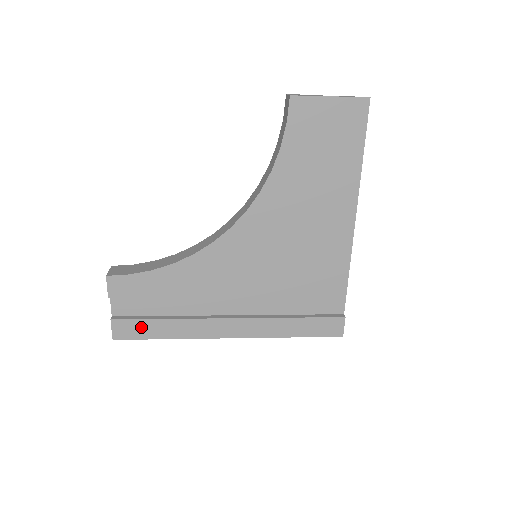
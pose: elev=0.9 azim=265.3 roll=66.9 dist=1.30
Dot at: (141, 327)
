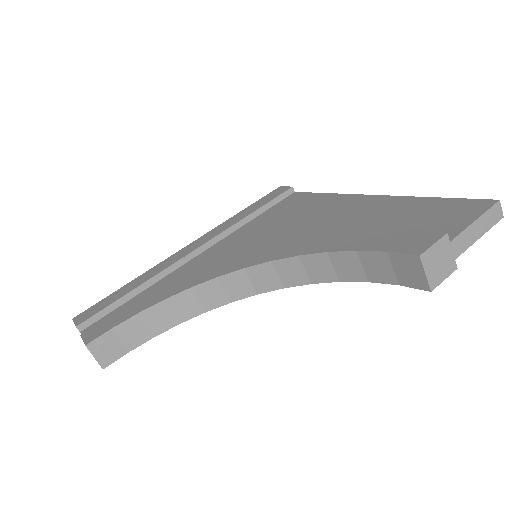
Dot at: occluded
